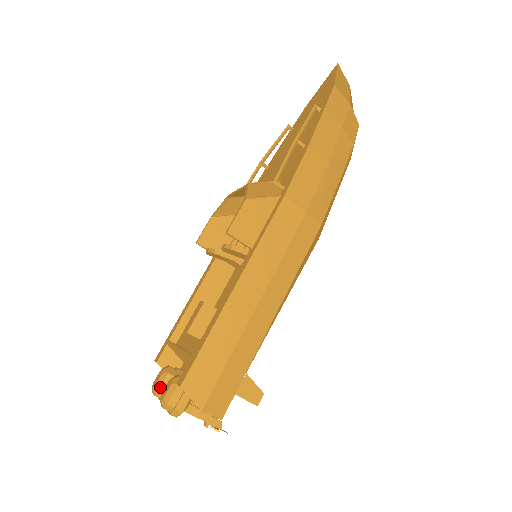
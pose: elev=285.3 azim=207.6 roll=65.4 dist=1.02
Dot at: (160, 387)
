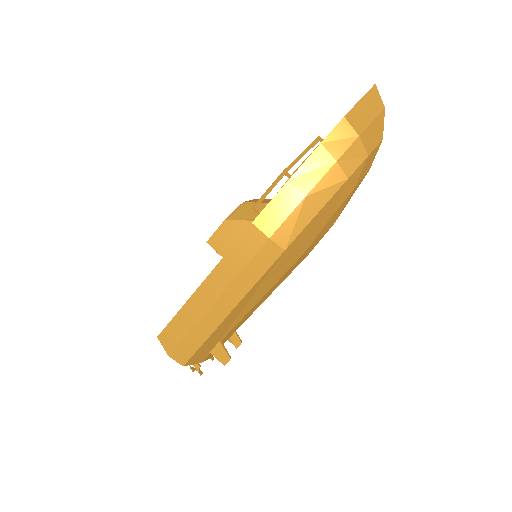
Dot at: occluded
